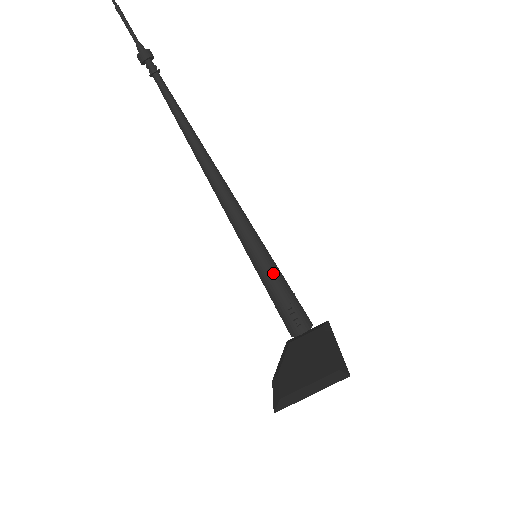
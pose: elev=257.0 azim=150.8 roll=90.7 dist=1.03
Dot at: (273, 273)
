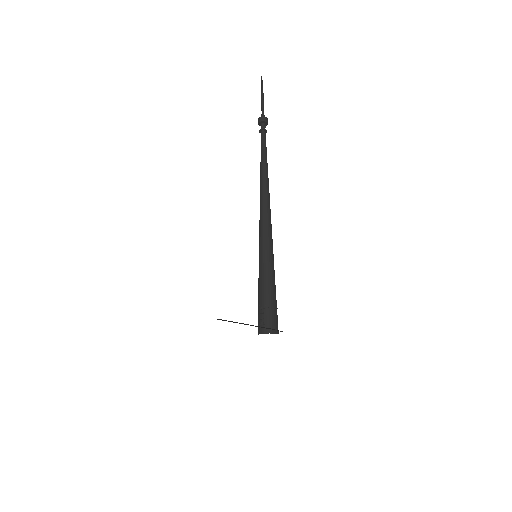
Dot at: (265, 277)
